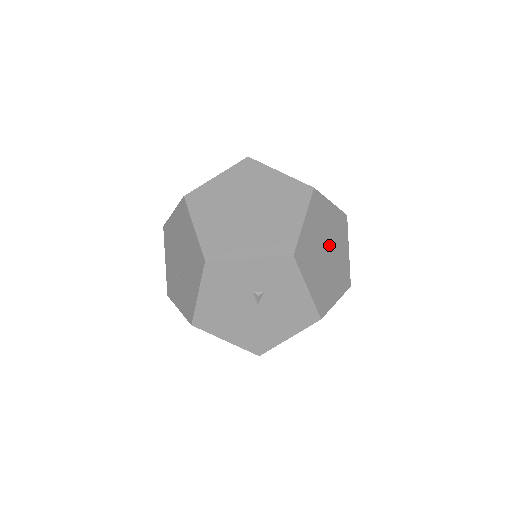
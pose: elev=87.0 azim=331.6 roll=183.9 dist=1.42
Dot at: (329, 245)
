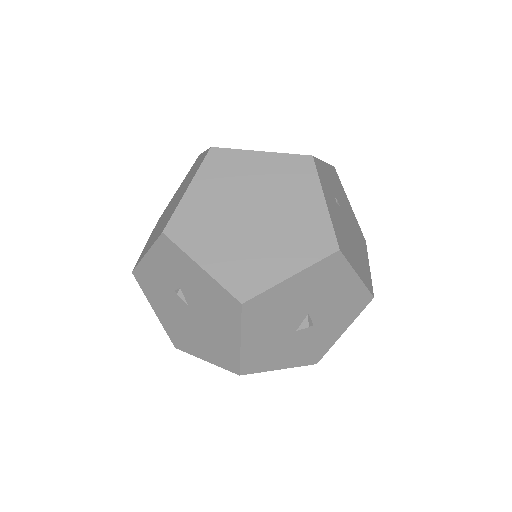
Dot at: (259, 204)
